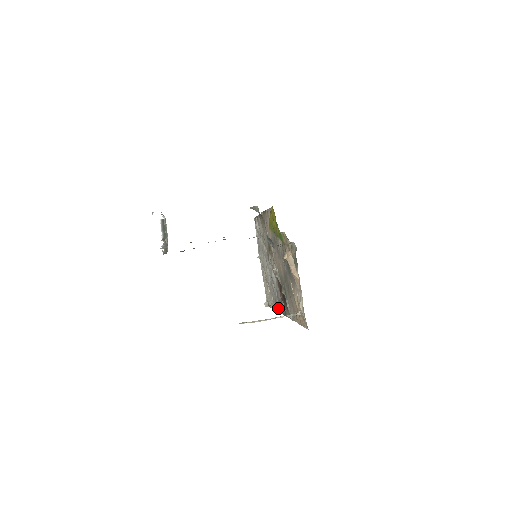
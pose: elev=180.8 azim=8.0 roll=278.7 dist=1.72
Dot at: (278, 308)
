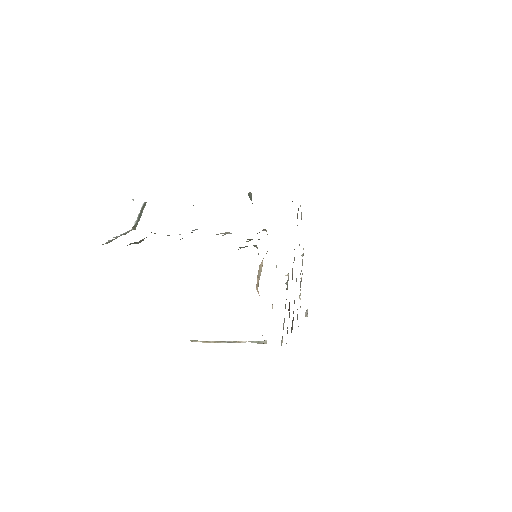
Dot at: occluded
